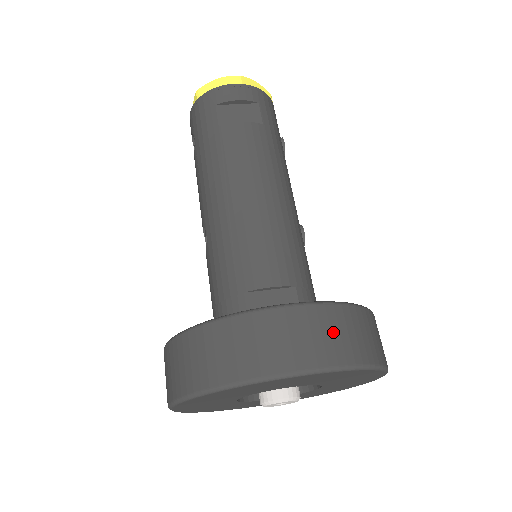
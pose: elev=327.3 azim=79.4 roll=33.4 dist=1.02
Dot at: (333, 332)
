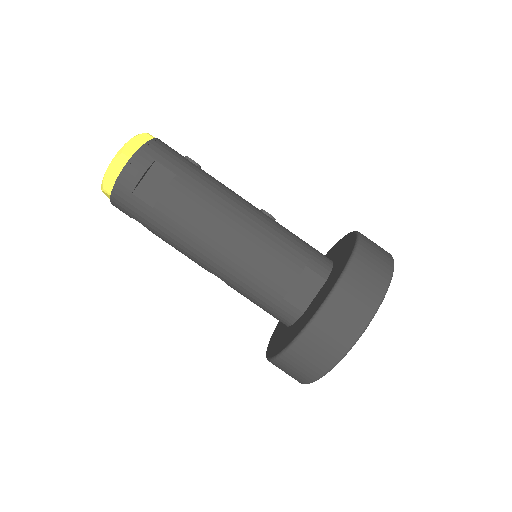
Dot at: (360, 290)
